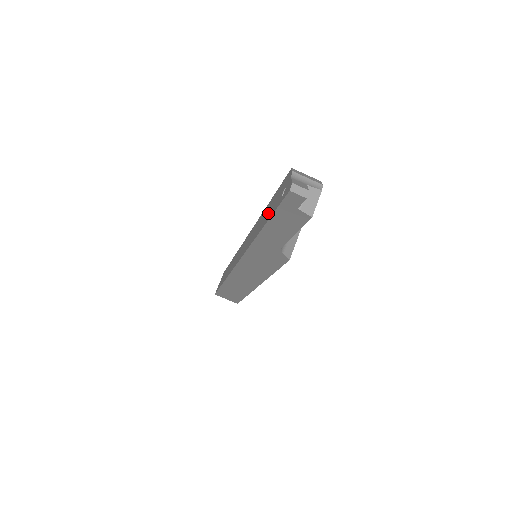
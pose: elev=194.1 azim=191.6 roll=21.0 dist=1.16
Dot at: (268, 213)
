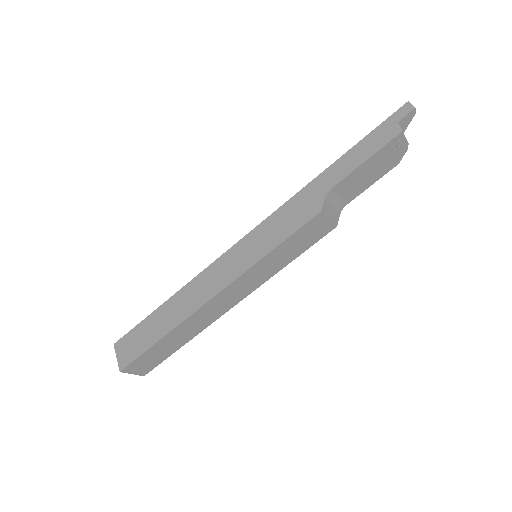
Dot at: occluded
